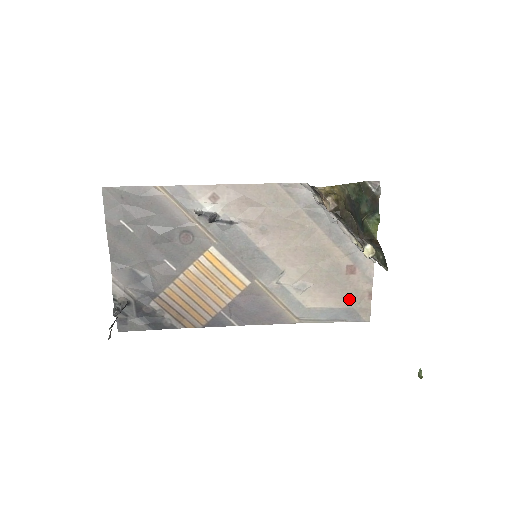
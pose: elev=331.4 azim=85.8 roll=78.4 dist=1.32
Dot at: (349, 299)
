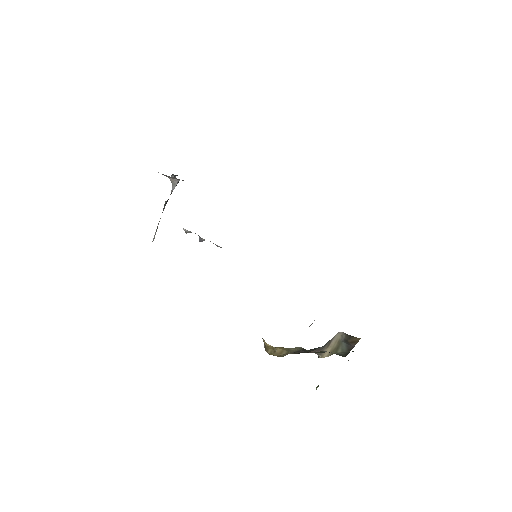
Dot at: occluded
